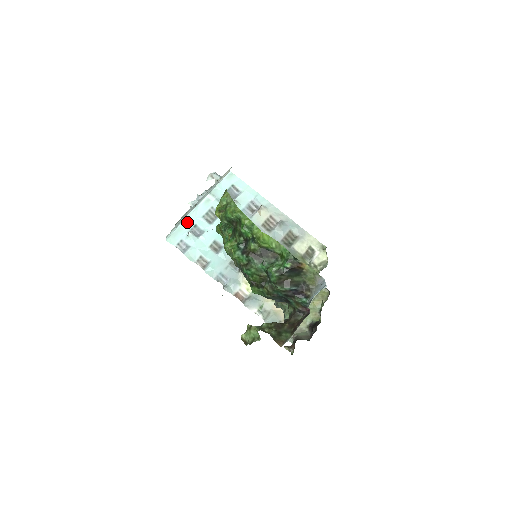
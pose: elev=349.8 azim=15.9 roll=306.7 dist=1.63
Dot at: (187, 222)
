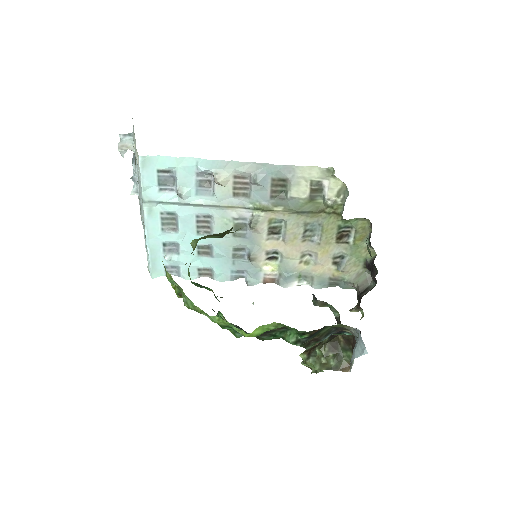
Dot at: (152, 247)
